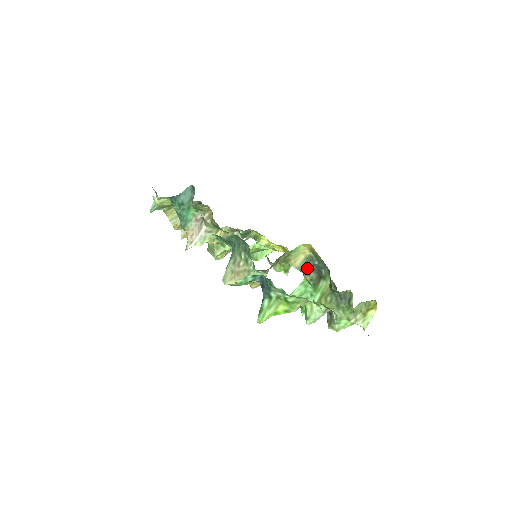
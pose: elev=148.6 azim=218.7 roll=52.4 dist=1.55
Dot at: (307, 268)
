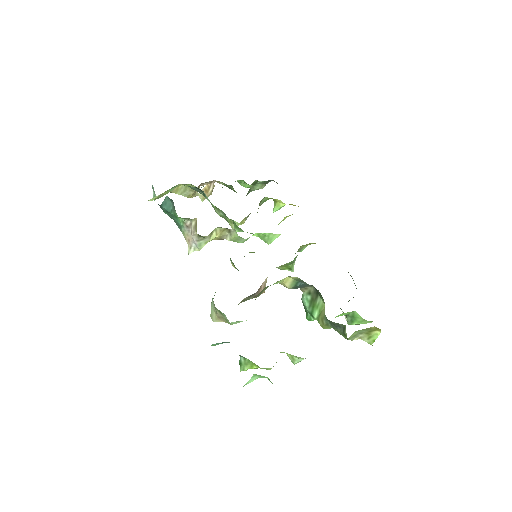
Dot at: (300, 286)
